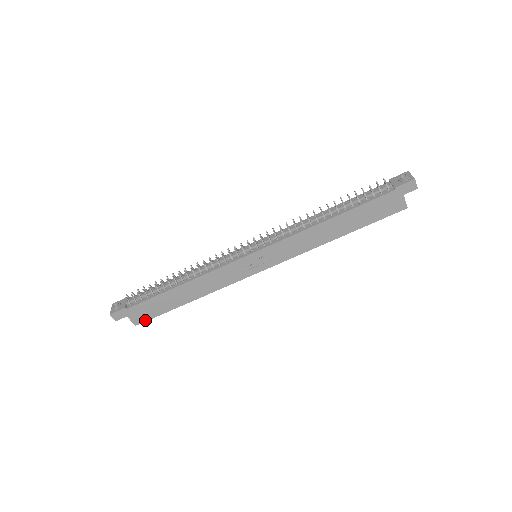
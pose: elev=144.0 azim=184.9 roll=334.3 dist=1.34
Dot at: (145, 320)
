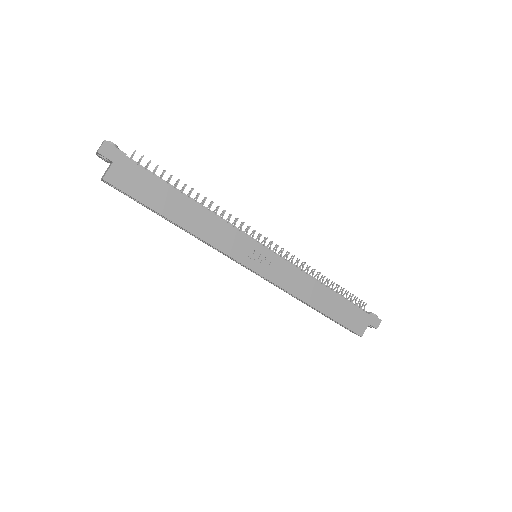
Dot at: (119, 186)
